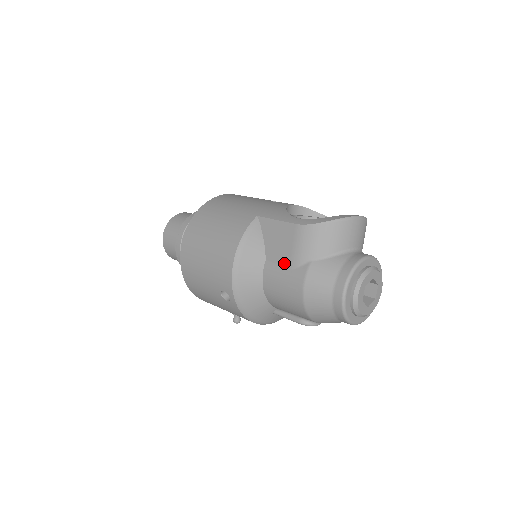
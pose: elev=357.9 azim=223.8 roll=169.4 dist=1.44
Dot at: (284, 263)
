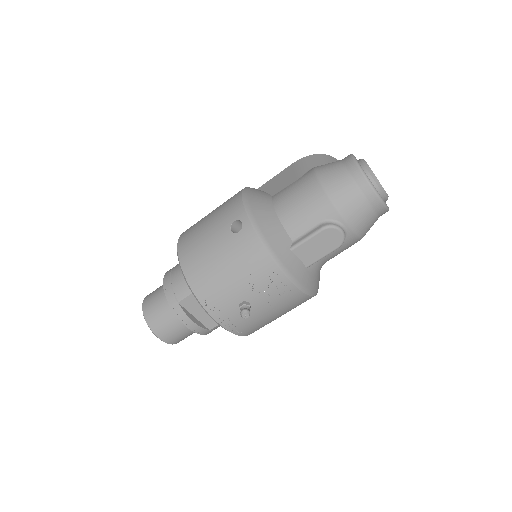
Dot at: (291, 182)
